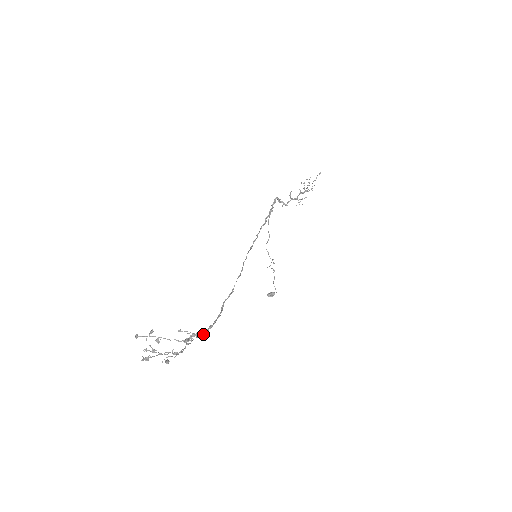
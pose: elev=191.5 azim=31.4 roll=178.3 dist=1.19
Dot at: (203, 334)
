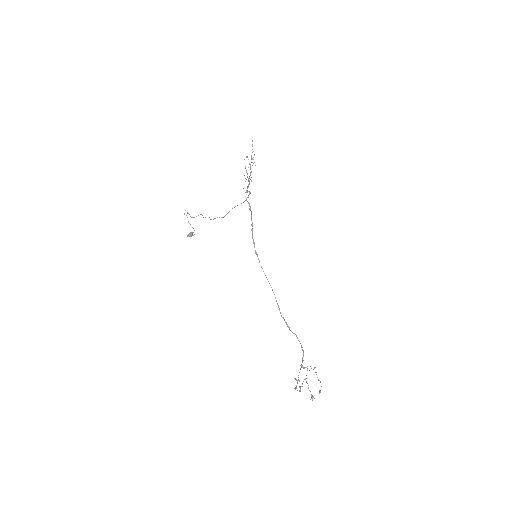
Dot at: occluded
